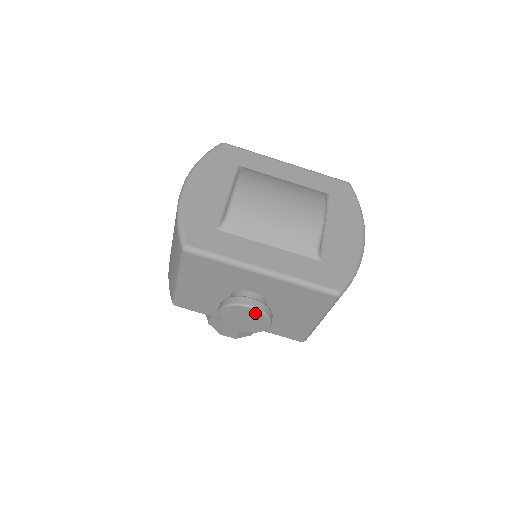
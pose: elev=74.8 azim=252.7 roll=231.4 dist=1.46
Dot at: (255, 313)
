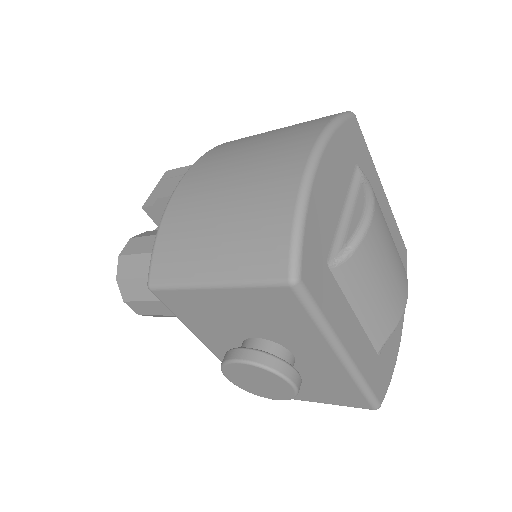
Dot at: (287, 390)
